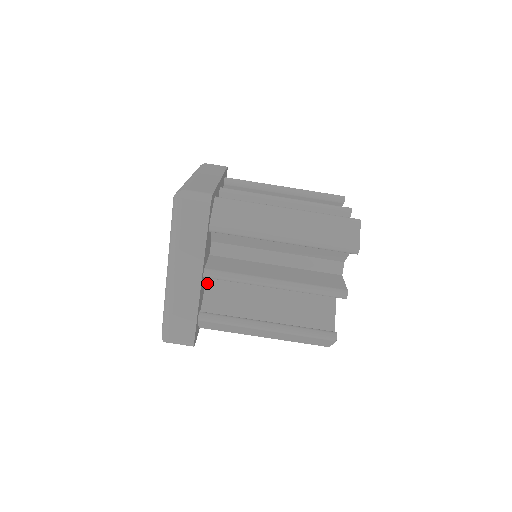
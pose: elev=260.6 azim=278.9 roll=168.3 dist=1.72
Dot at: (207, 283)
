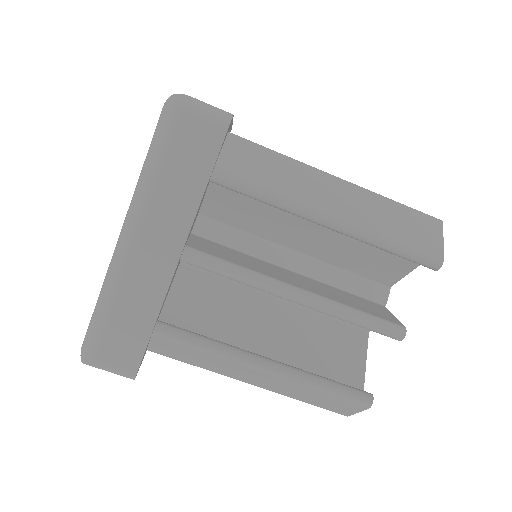
Dot at: (176, 279)
